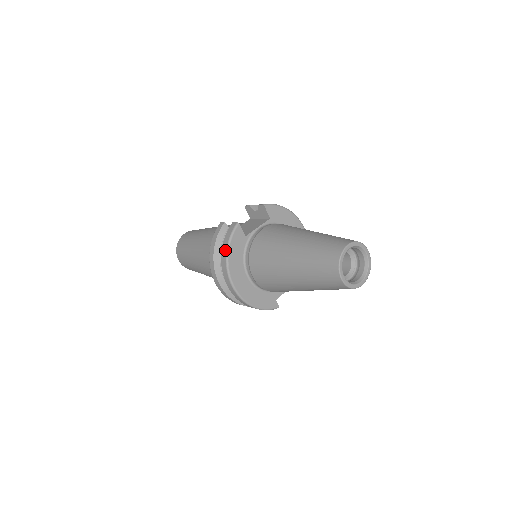
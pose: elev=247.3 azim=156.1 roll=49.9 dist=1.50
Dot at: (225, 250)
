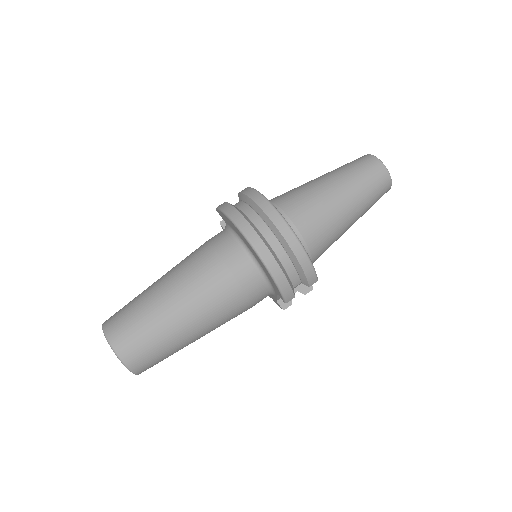
Dot at: (255, 192)
